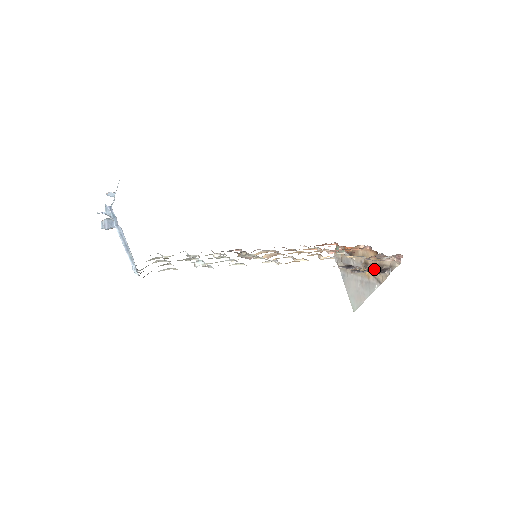
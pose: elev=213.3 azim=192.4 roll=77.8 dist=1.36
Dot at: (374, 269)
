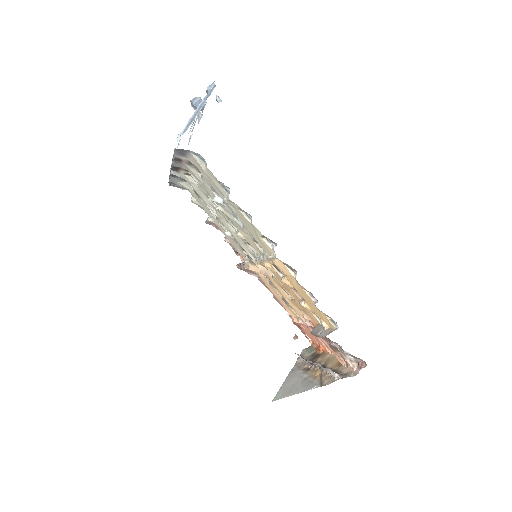
Dot at: occluded
